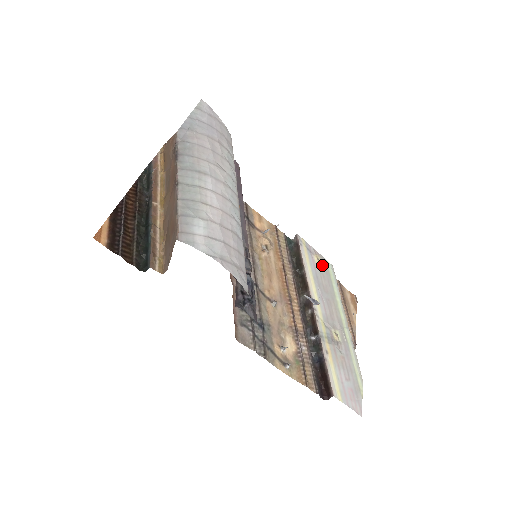
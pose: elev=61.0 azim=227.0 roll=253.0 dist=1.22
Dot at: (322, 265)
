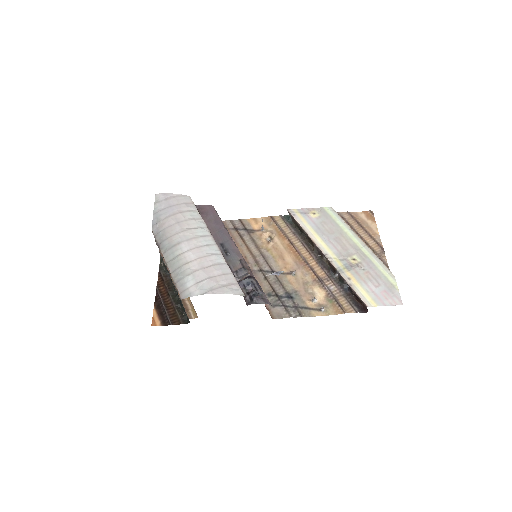
Dot at: (320, 215)
